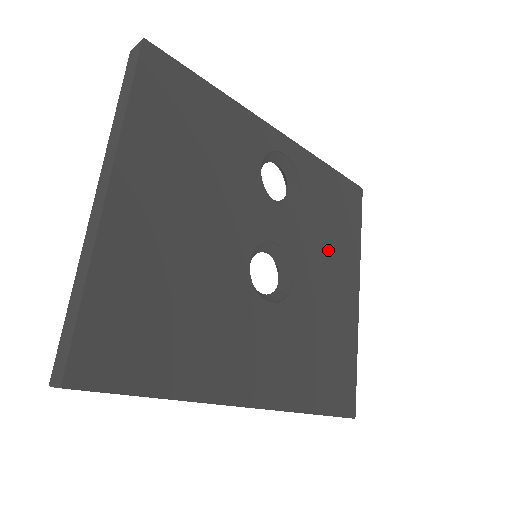
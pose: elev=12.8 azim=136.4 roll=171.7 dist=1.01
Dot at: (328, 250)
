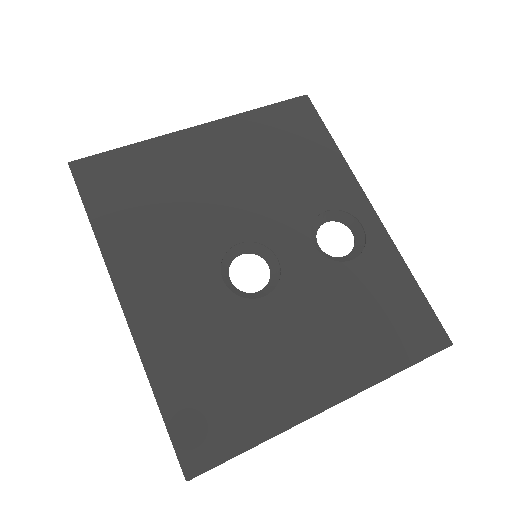
Dot at: (333, 327)
